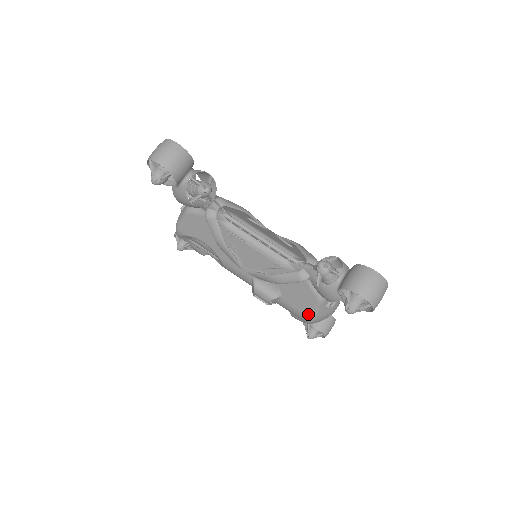
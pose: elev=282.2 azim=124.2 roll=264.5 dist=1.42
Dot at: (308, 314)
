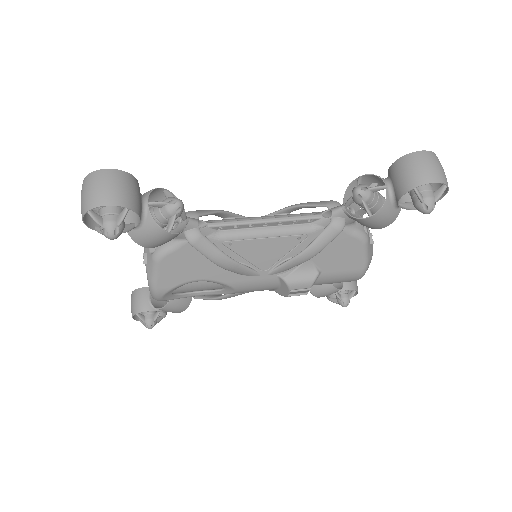
Dot at: (358, 267)
